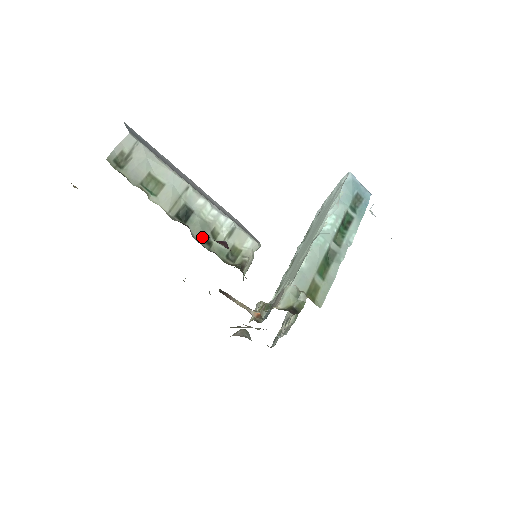
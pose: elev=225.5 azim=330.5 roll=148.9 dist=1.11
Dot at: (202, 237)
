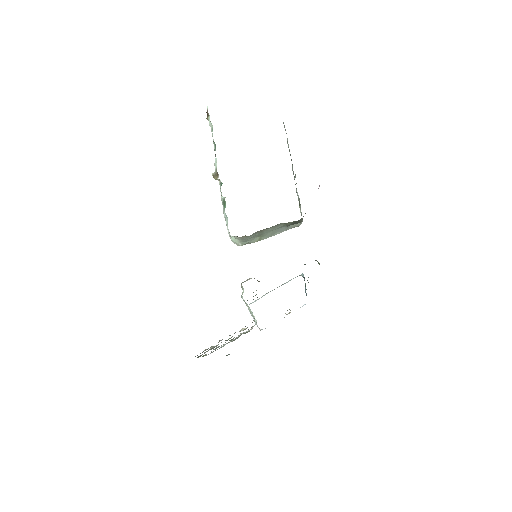
Dot at: occluded
